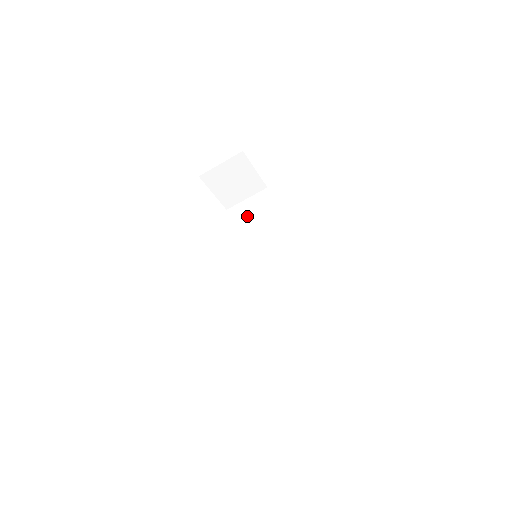
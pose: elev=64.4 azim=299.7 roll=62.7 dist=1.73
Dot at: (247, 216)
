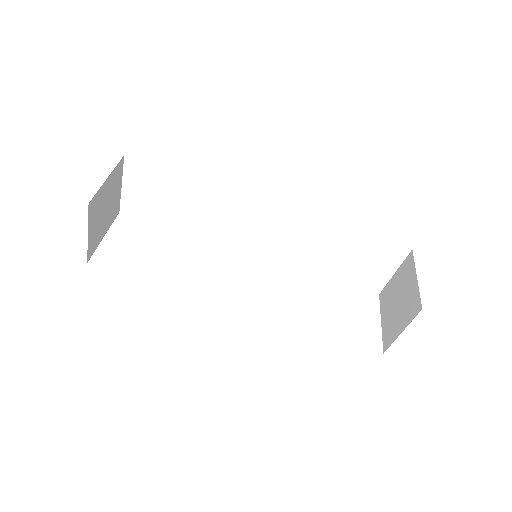
Dot at: (154, 202)
